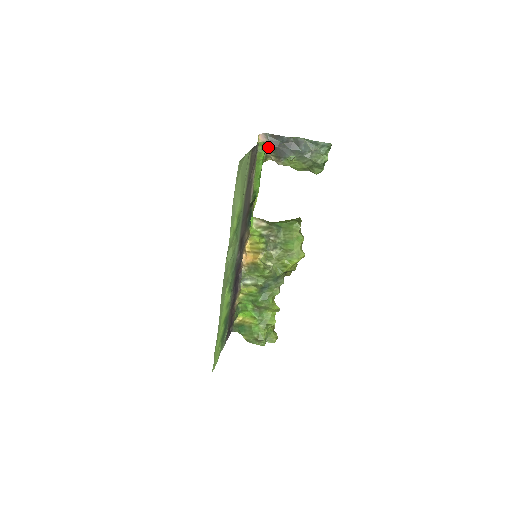
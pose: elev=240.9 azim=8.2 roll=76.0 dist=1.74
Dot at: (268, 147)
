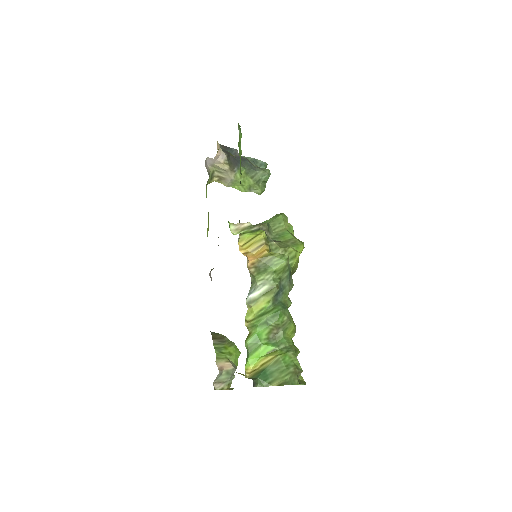
Dot at: (224, 153)
